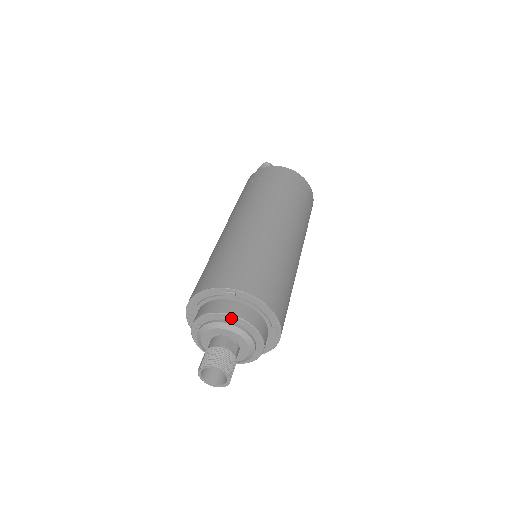
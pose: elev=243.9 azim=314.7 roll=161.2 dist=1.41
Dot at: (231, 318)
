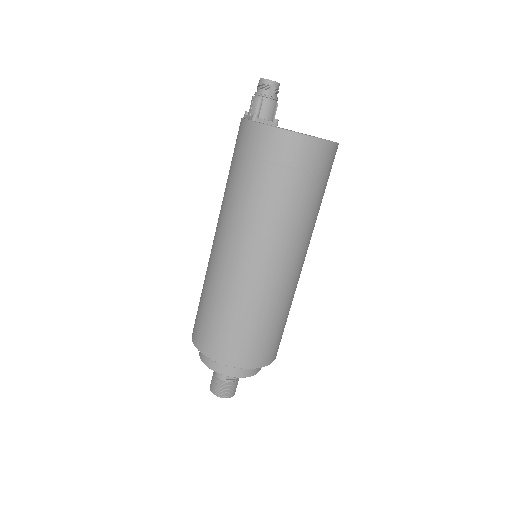
Dot at: (223, 373)
